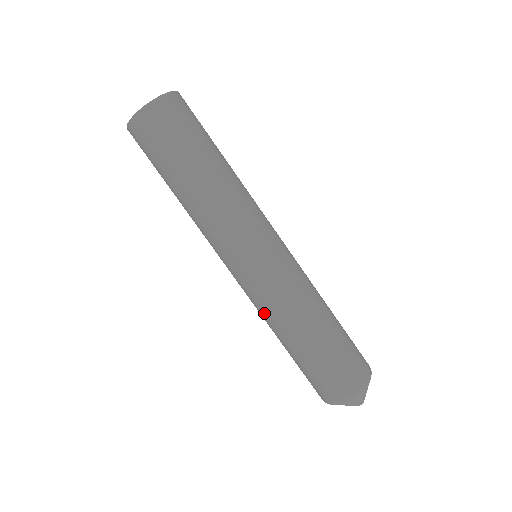
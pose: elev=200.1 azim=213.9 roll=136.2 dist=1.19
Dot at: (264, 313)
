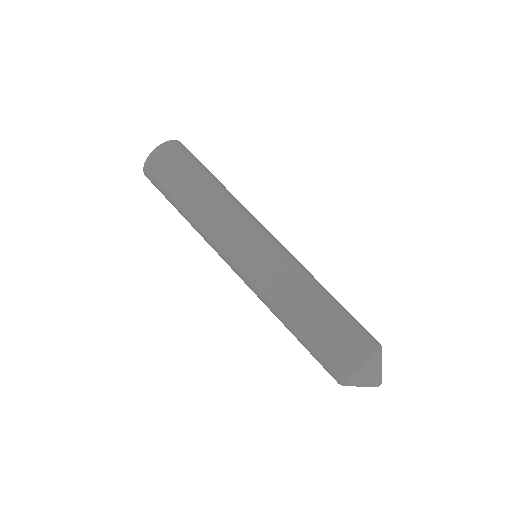
Dot at: (265, 304)
